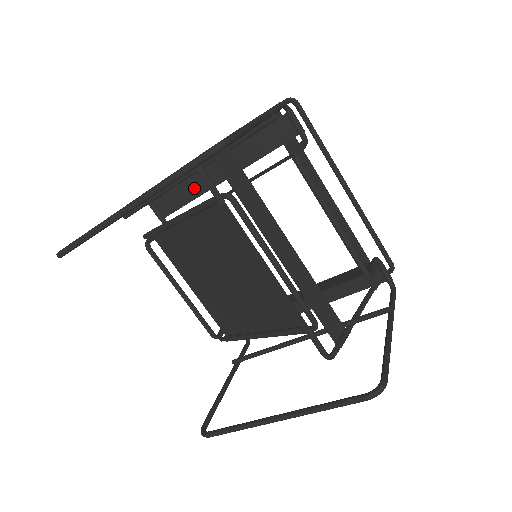
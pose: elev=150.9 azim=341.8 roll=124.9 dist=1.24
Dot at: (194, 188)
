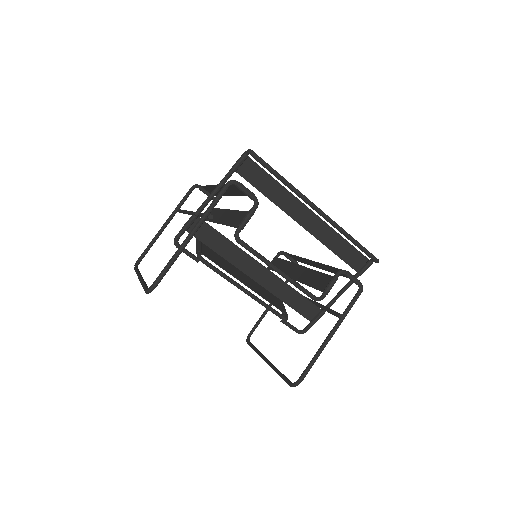
Dot at: occluded
